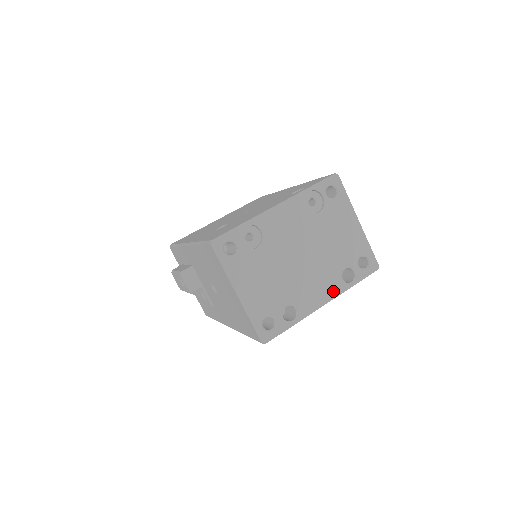
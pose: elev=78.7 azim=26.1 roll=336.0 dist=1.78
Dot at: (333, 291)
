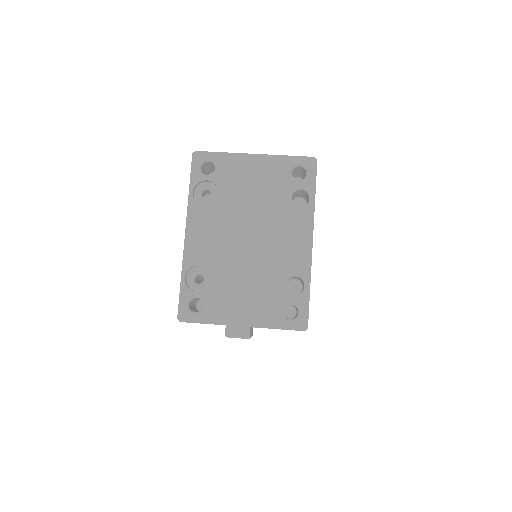
Dot at: (305, 225)
